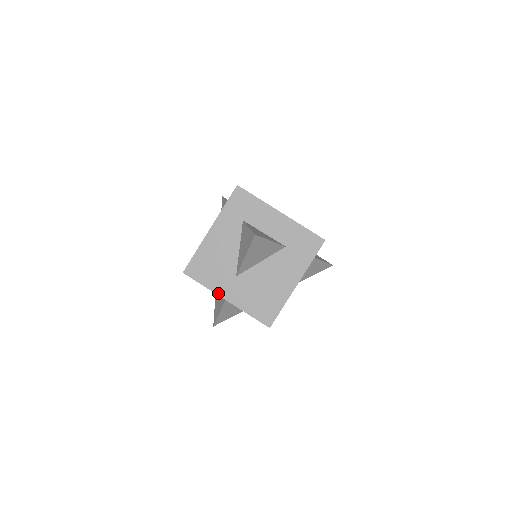
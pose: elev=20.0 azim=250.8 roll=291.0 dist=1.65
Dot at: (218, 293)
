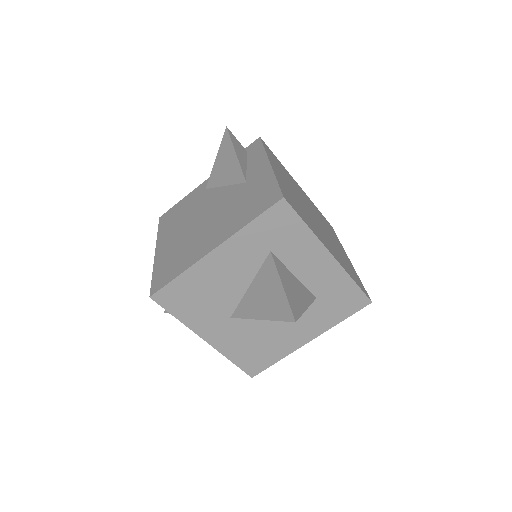
Dot at: (196, 331)
